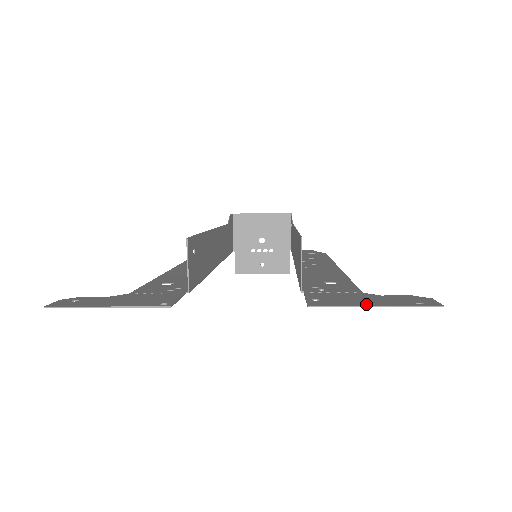
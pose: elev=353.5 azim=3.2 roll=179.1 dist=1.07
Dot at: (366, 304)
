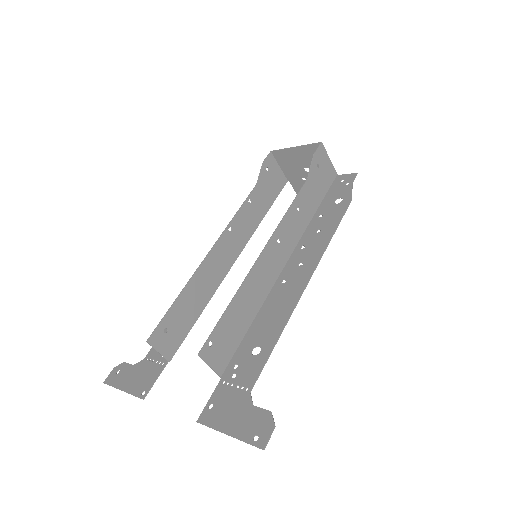
Dot at: (225, 429)
